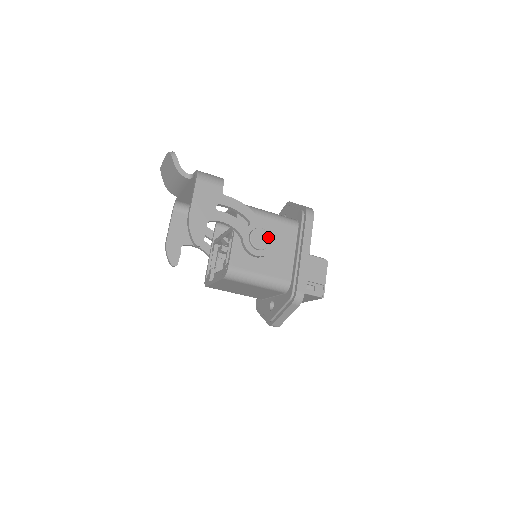
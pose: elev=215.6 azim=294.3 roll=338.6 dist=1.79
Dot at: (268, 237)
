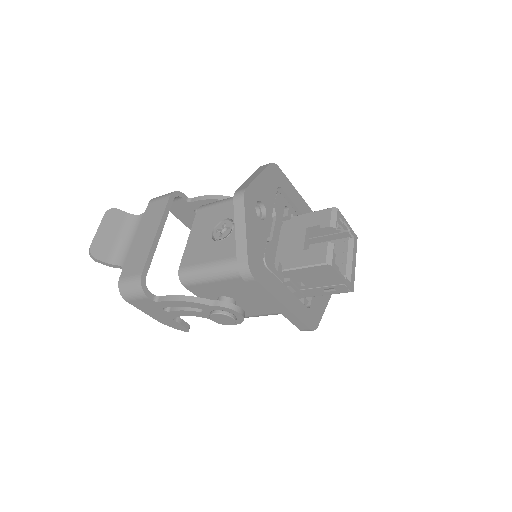
Dot at: (227, 317)
